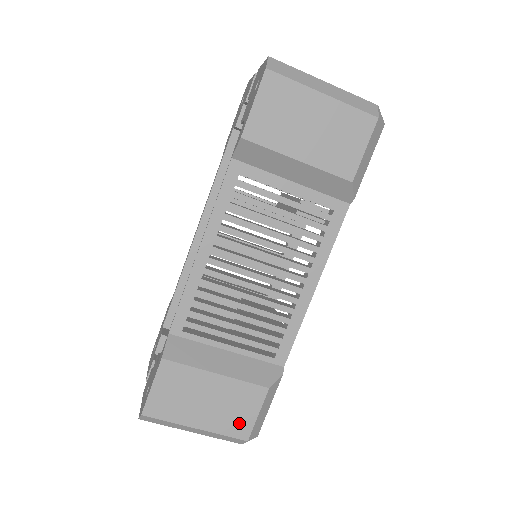
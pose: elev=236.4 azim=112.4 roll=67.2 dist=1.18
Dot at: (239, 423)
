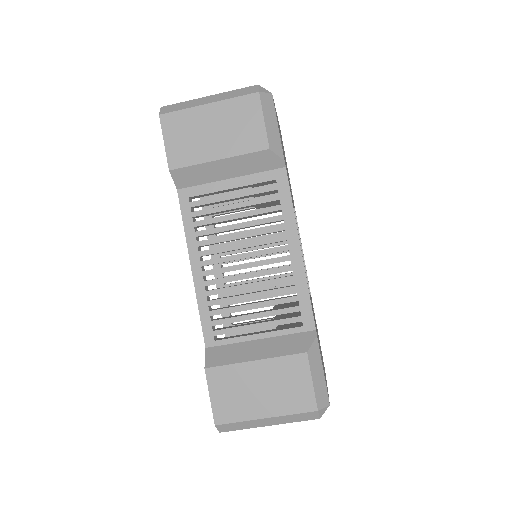
Dot at: (300, 397)
